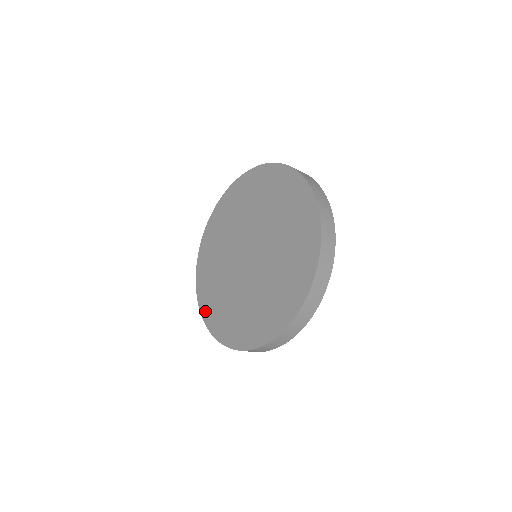
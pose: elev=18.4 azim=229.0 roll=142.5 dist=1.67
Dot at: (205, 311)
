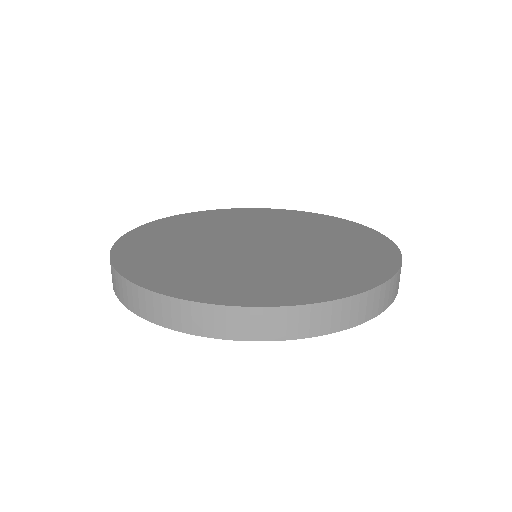
Dot at: (148, 227)
